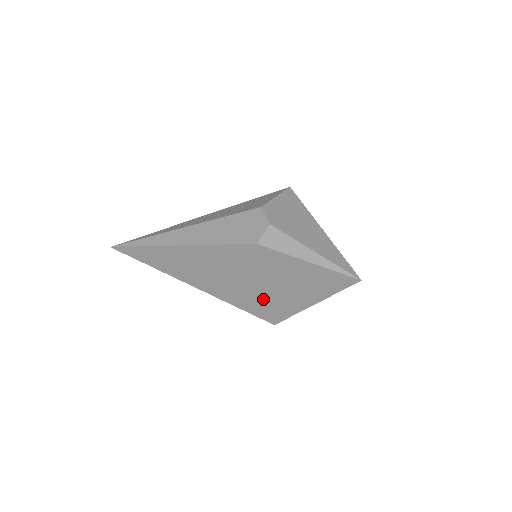
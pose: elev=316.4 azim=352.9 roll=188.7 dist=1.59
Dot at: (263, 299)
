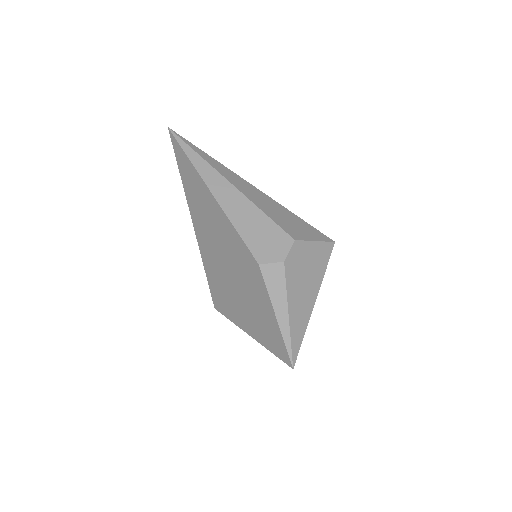
Dot at: (225, 290)
